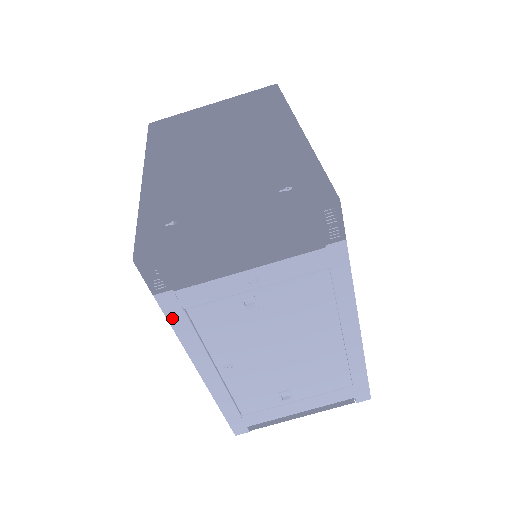
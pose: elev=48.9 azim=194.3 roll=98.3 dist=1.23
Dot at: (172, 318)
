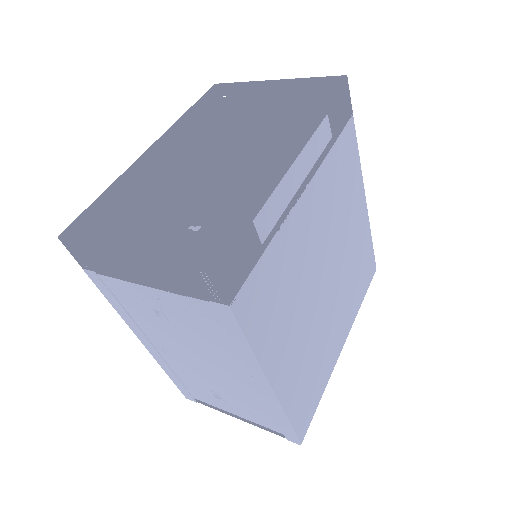
Dot at: (103, 292)
